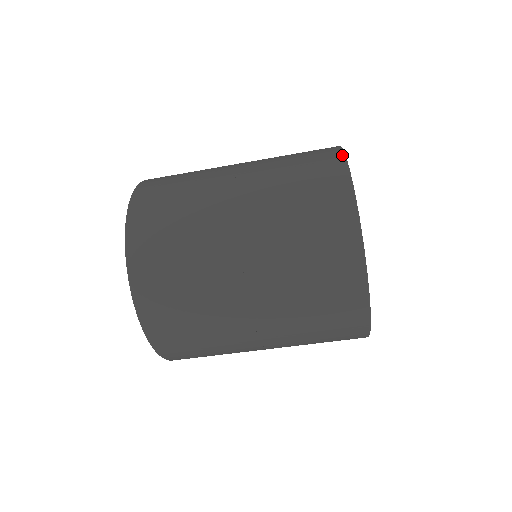
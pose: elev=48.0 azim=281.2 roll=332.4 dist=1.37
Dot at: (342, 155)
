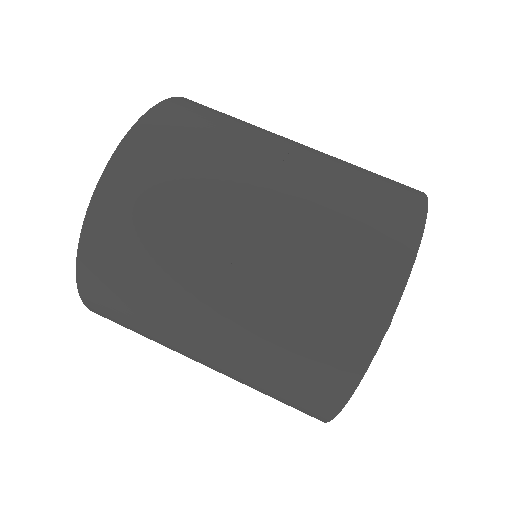
Dot at: occluded
